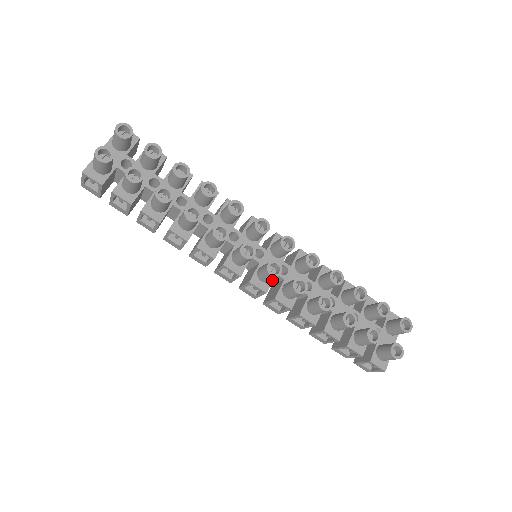
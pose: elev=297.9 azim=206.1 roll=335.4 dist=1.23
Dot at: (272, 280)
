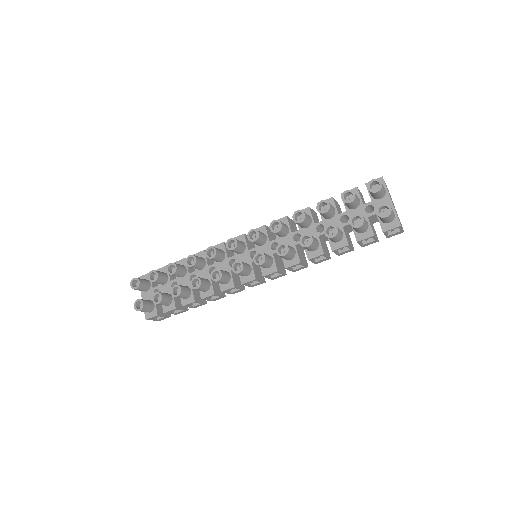
Dot at: (274, 260)
